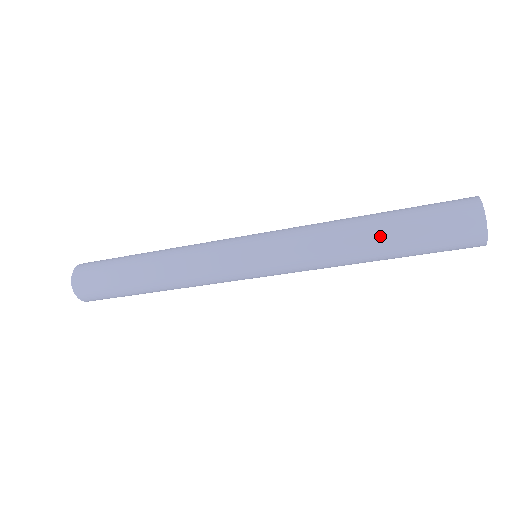
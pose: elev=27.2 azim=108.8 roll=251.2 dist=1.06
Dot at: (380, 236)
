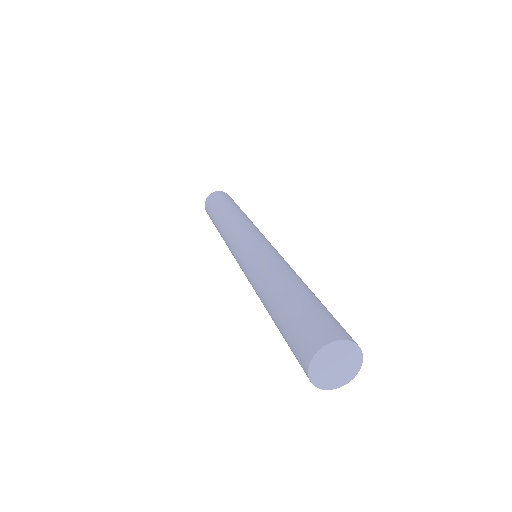
Dot at: occluded
